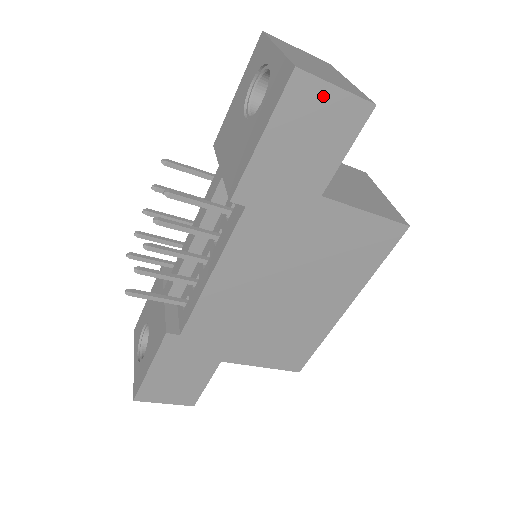
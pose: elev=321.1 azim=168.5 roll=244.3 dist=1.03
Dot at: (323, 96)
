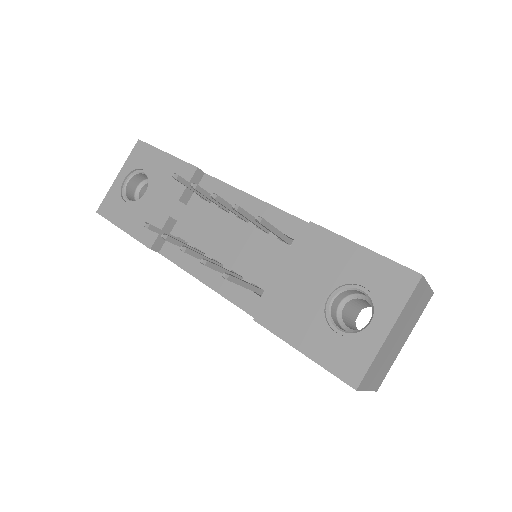
Dot at: occluded
